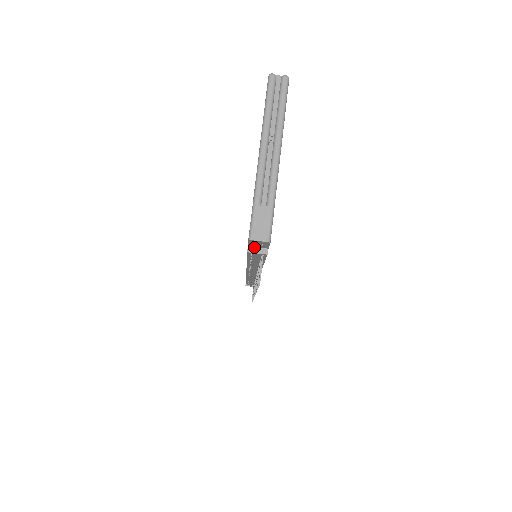
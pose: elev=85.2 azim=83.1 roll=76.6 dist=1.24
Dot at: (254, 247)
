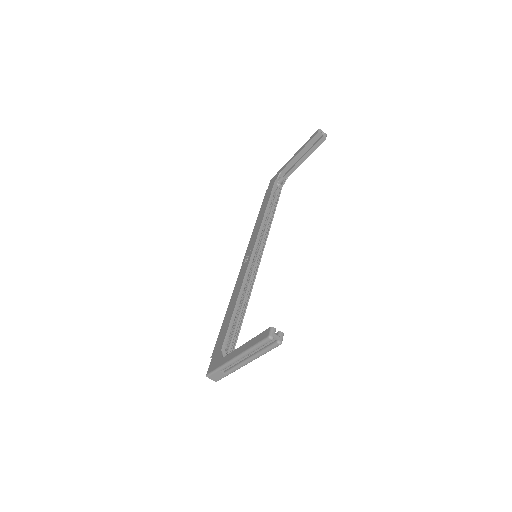
Dot at: occluded
